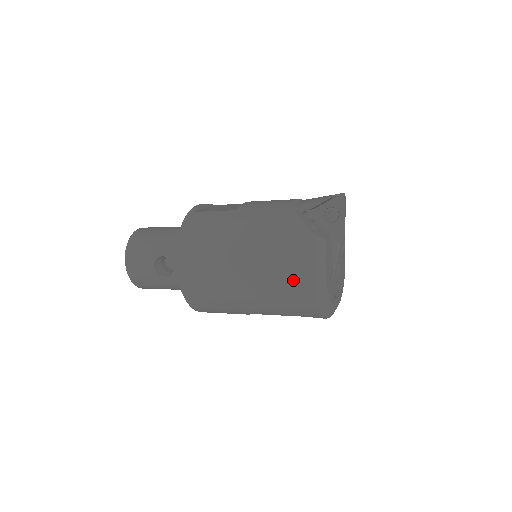
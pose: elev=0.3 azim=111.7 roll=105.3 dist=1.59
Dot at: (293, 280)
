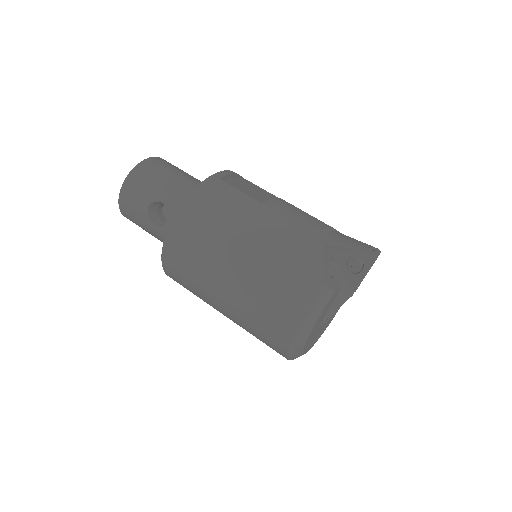
Dot at: (278, 313)
